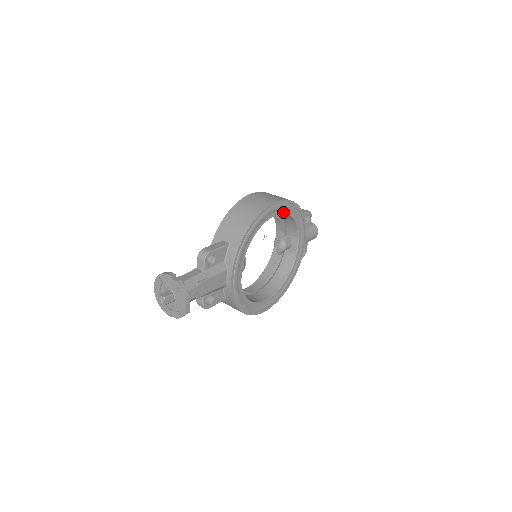
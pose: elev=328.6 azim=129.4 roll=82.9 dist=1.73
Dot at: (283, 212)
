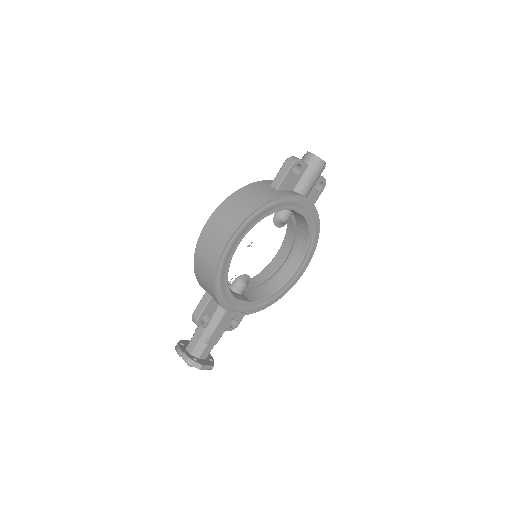
Dot at: (245, 234)
